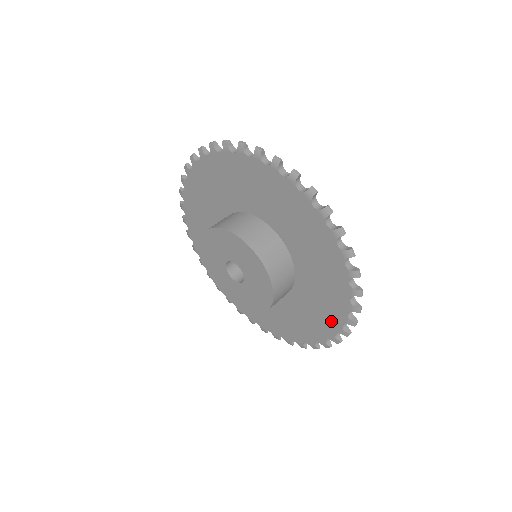
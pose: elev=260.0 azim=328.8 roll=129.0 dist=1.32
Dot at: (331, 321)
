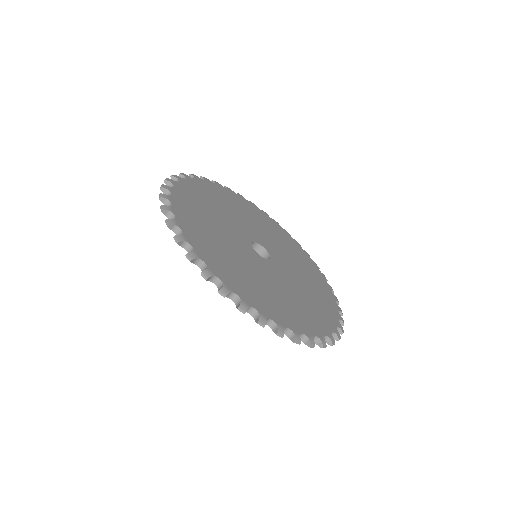
Dot at: occluded
